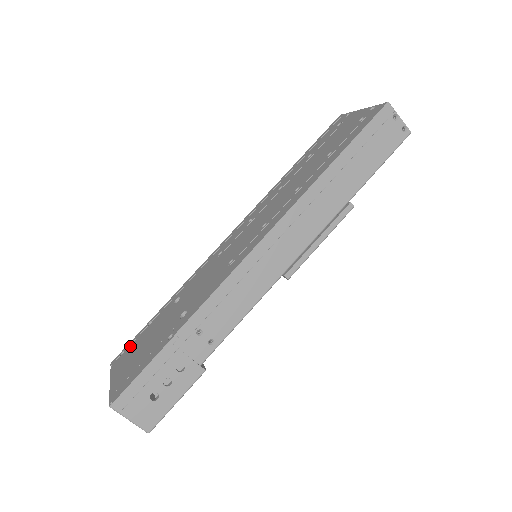
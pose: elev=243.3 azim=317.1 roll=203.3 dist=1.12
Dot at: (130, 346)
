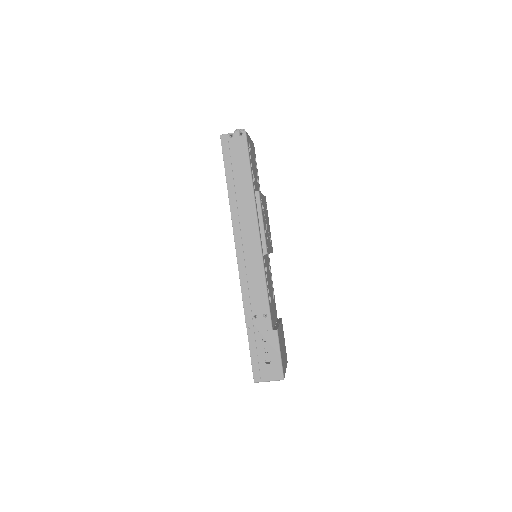
Dot at: occluded
